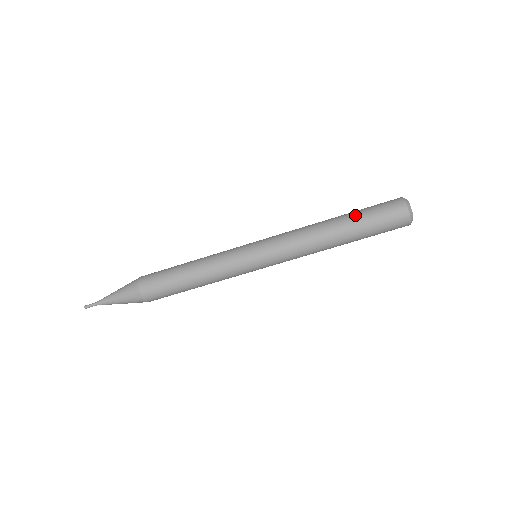
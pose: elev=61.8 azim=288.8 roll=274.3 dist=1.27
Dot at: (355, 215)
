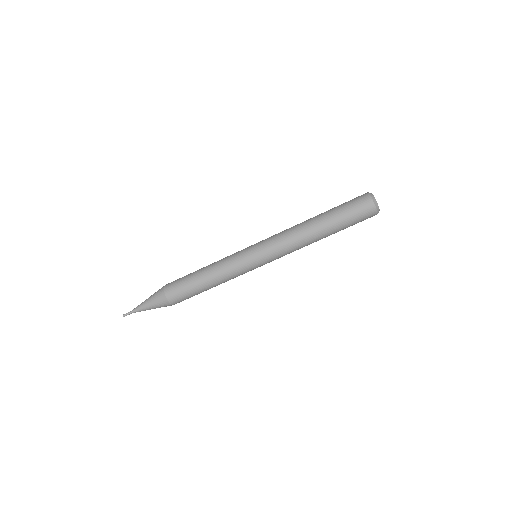
Dot at: (333, 217)
